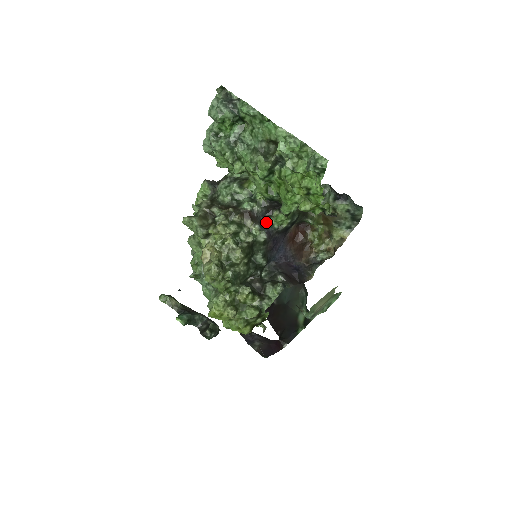
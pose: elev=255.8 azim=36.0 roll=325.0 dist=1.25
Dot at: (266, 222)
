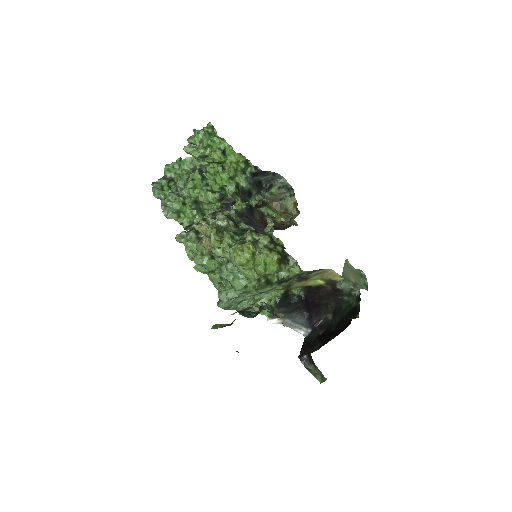
Dot at: occluded
